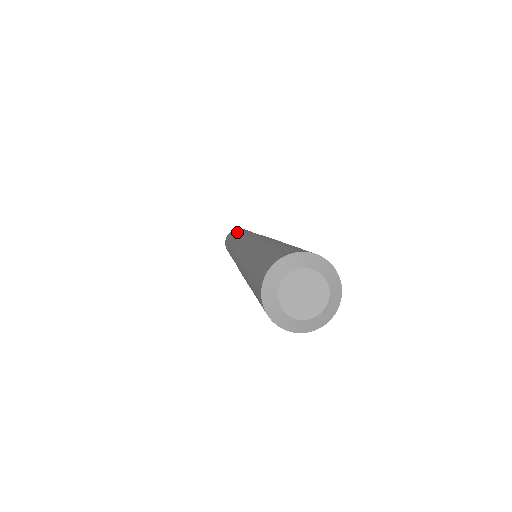
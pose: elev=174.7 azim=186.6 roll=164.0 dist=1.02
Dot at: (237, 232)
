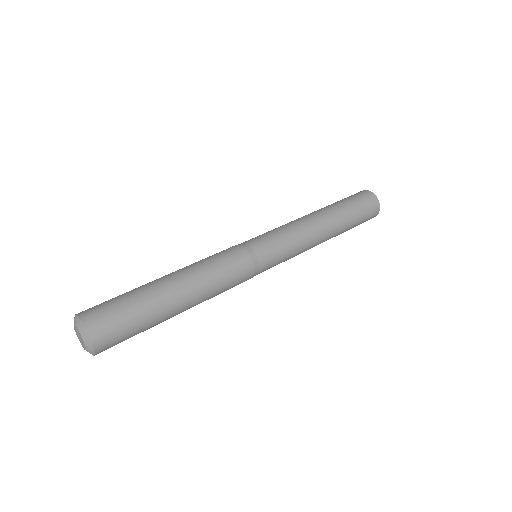
Dot at: occluded
